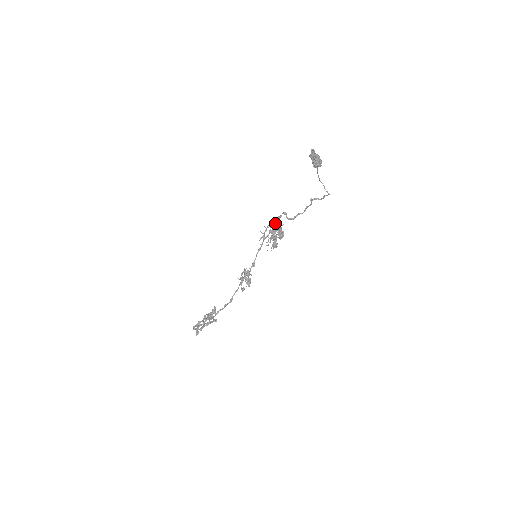
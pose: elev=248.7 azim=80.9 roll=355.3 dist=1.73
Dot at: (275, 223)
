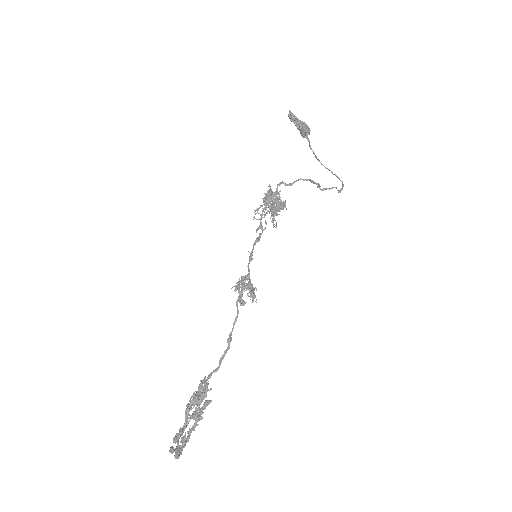
Dot at: (268, 191)
